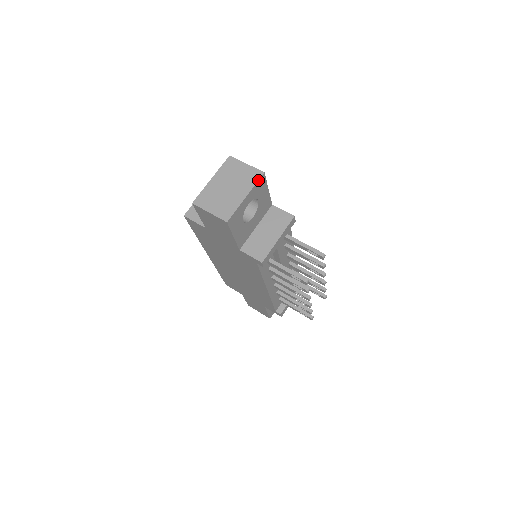
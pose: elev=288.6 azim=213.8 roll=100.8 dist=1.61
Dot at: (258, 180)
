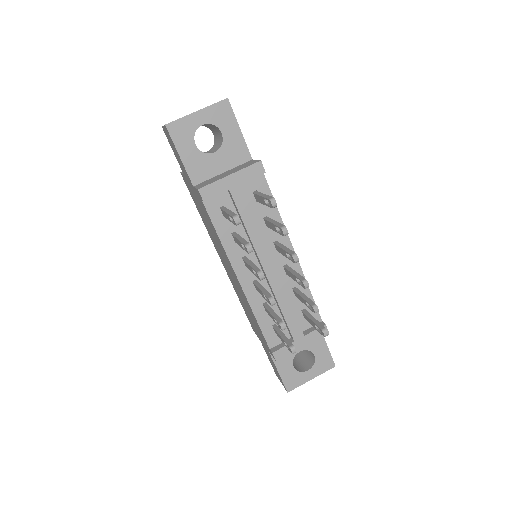
Dot at: (217, 102)
